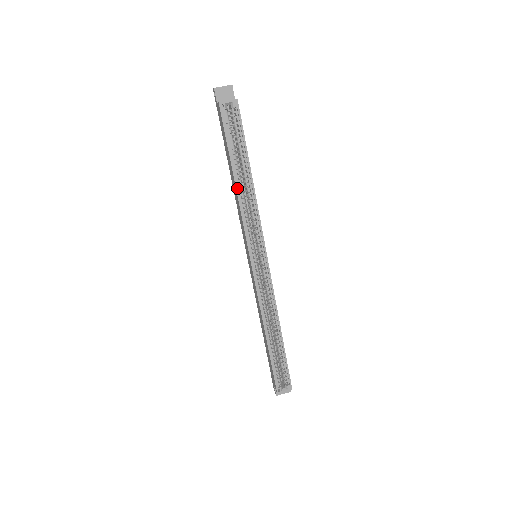
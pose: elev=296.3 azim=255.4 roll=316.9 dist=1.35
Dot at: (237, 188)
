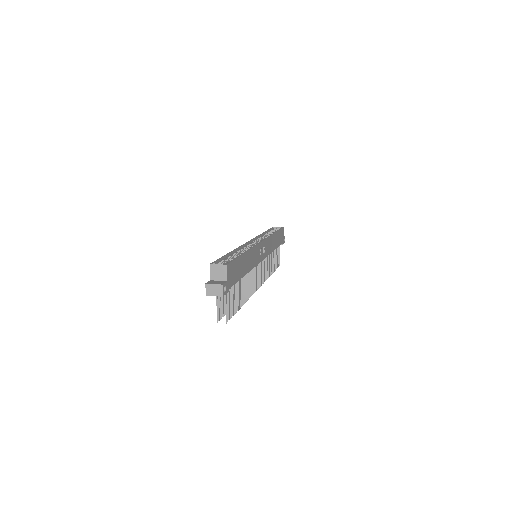
Dot at: (263, 233)
